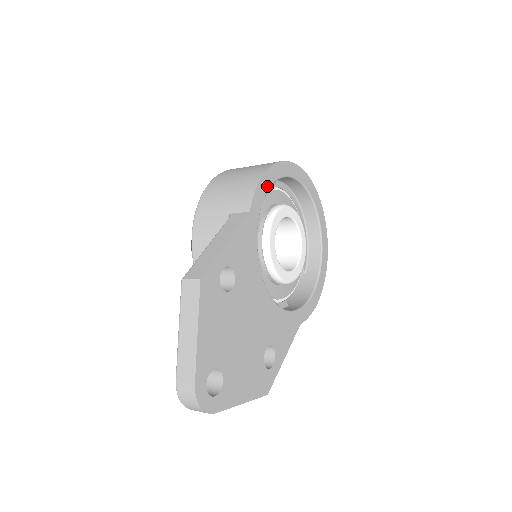
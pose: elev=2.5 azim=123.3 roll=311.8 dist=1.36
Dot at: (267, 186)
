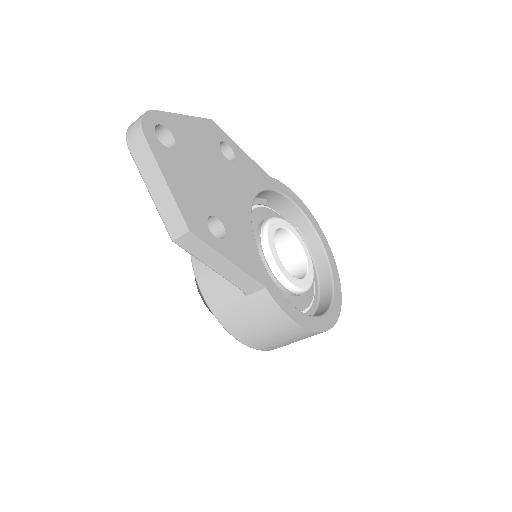
Dot at: (293, 199)
